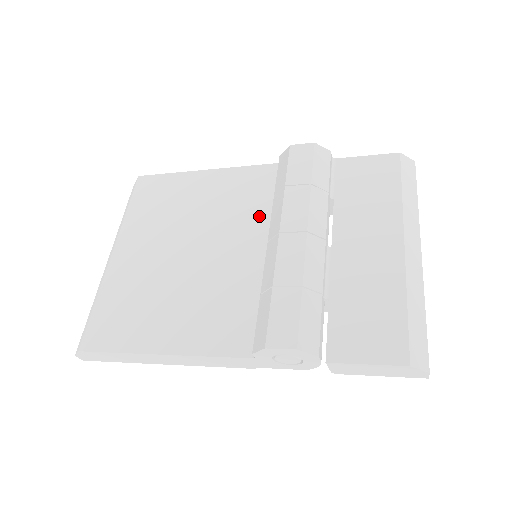
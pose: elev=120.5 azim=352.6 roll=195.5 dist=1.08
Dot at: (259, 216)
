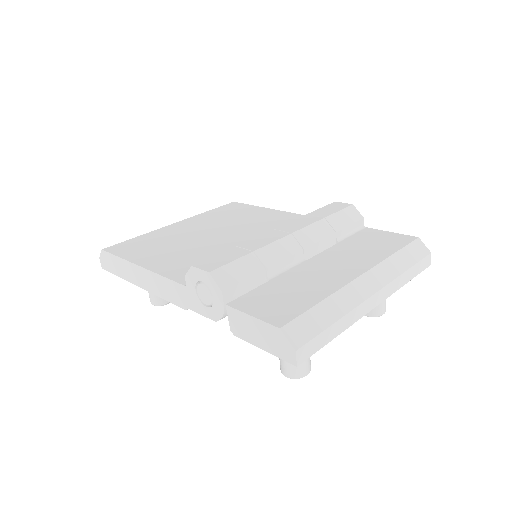
Dot at: occluded
